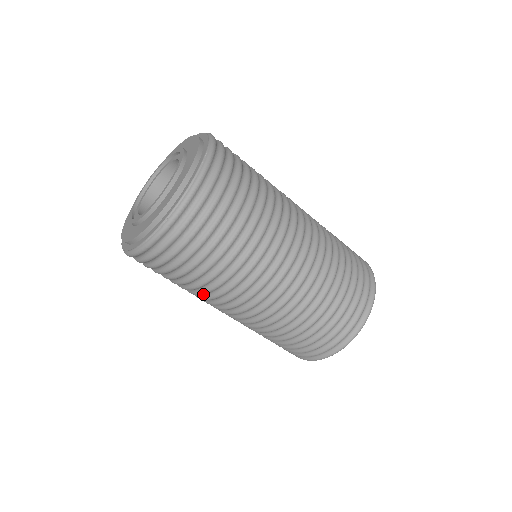
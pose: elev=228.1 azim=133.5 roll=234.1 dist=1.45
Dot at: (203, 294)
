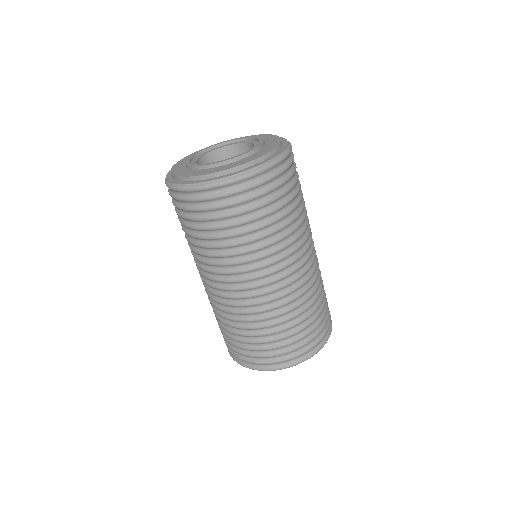
Dot at: (198, 253)
